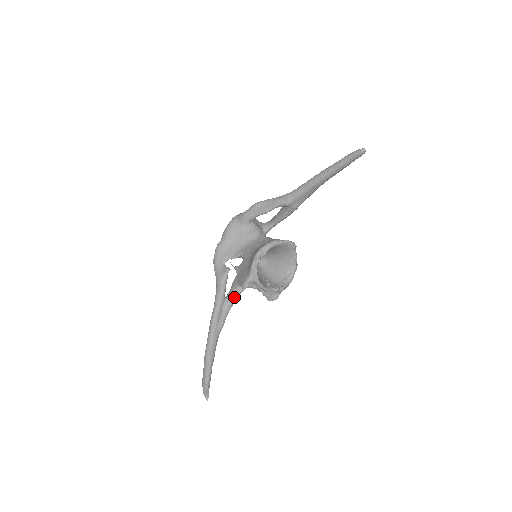
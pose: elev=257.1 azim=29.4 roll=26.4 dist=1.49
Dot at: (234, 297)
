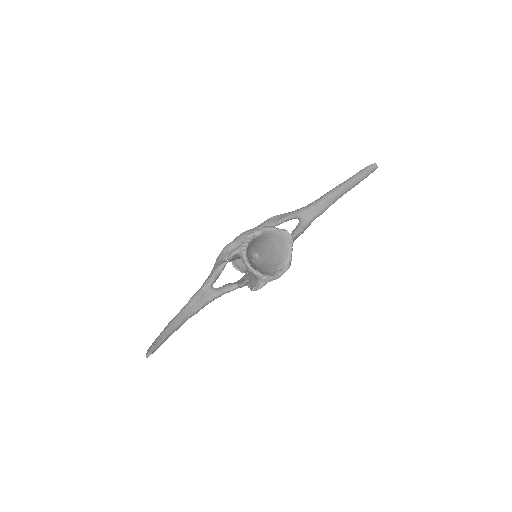
Dot at: (221, 290)
